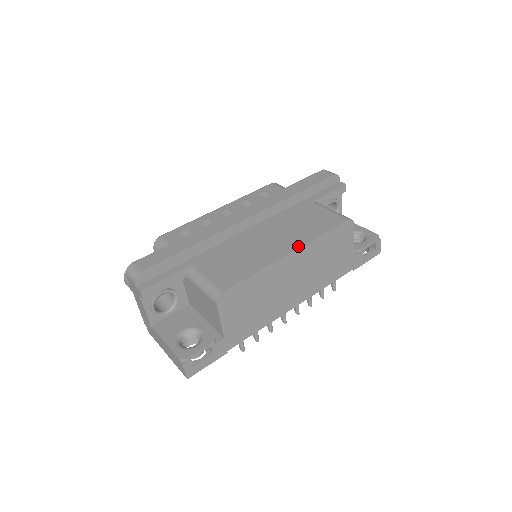
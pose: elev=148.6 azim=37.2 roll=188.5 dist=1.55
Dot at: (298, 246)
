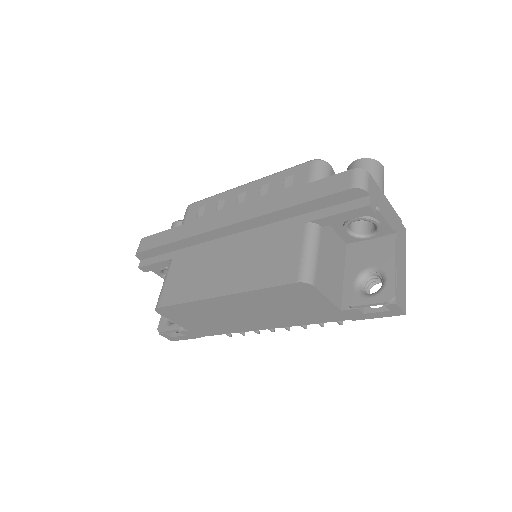
Dot at: (230, 292)
